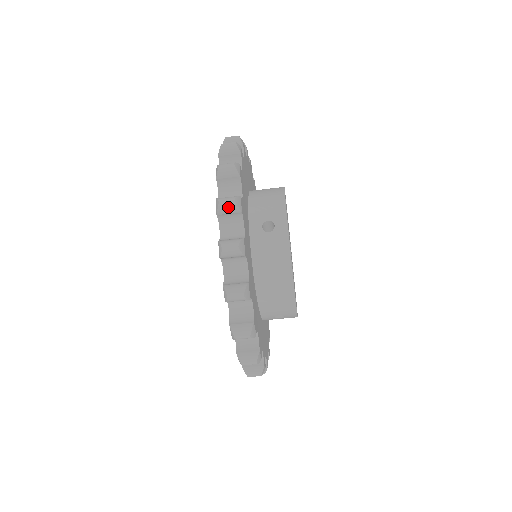
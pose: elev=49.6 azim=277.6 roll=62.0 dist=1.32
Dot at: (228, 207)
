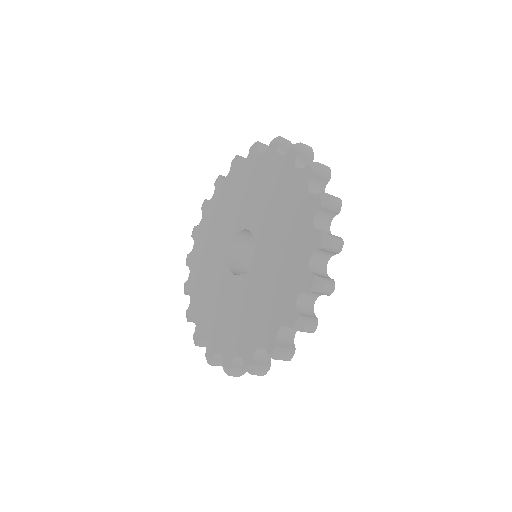
Dot at: (325, 171)
